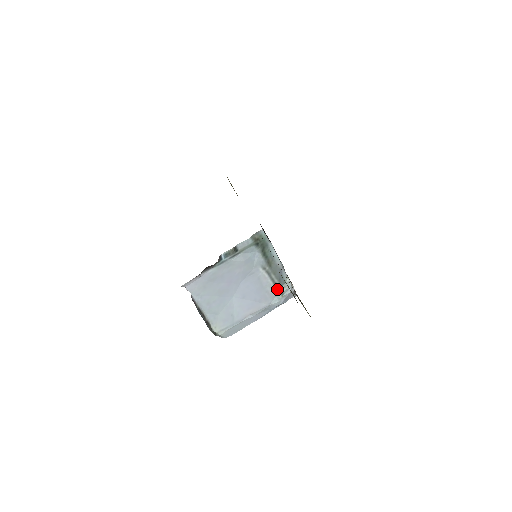
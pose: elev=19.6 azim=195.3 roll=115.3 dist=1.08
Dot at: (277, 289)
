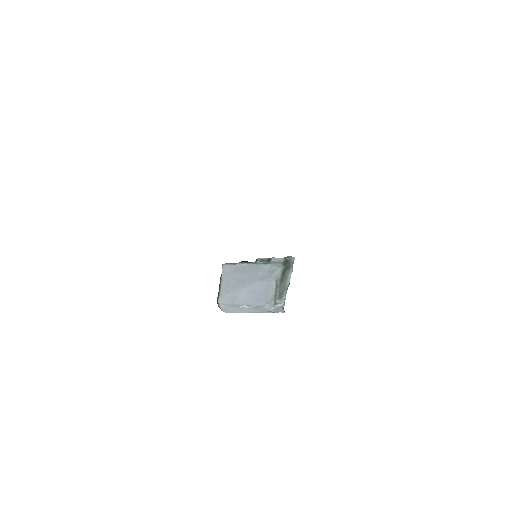
Dot at: (274, 299)
